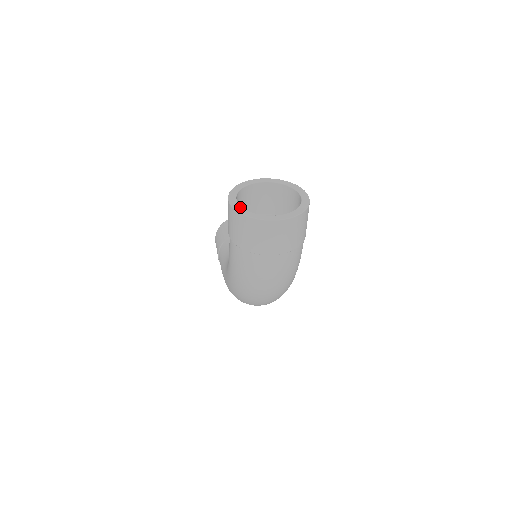
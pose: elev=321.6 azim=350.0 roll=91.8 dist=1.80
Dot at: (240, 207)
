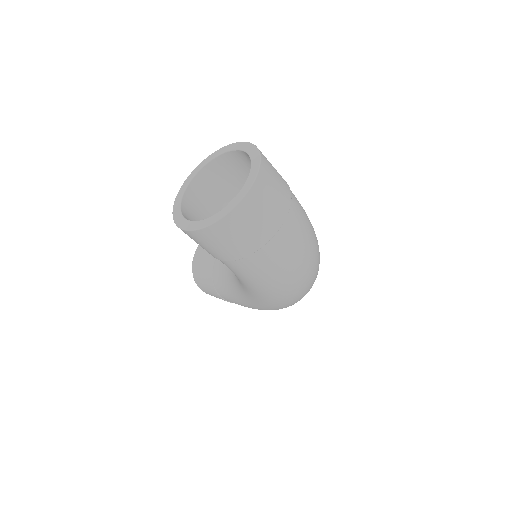
Dot at: (203, 221)
